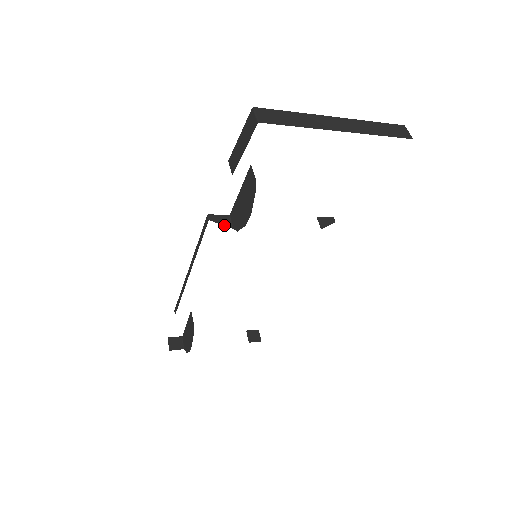
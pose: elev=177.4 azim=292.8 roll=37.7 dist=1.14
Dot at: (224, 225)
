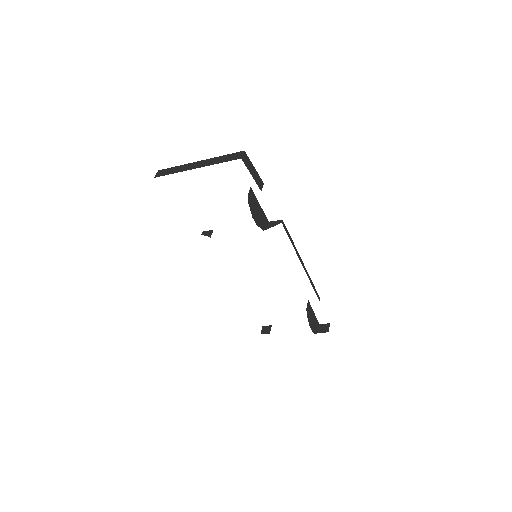
Dot at: occluded
